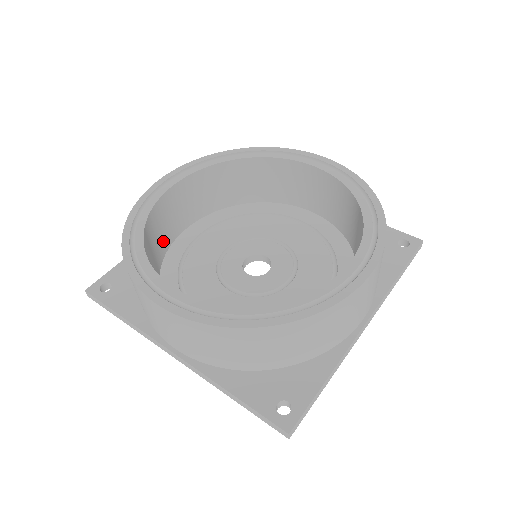
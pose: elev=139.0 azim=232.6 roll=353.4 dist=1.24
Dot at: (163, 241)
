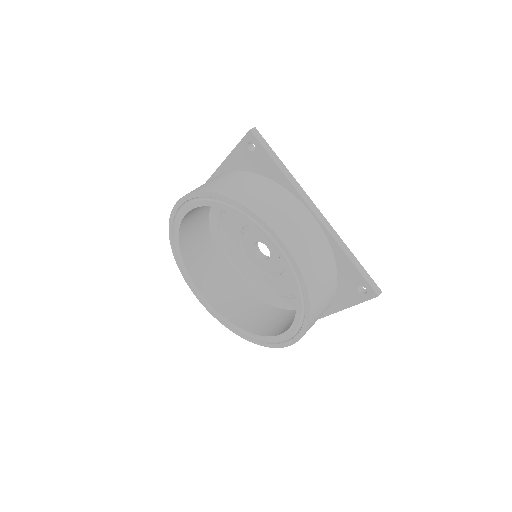
Dot at: (202, 215)
